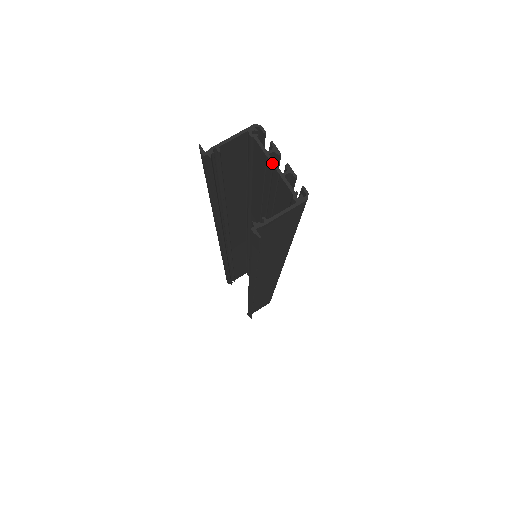
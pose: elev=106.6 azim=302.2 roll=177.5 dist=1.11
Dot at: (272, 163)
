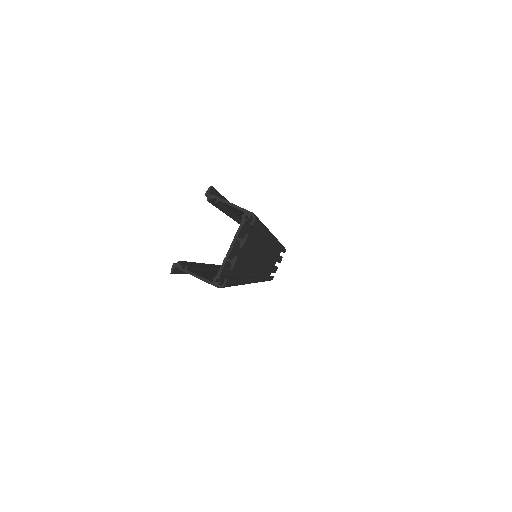
Dot at: (231, 246)
